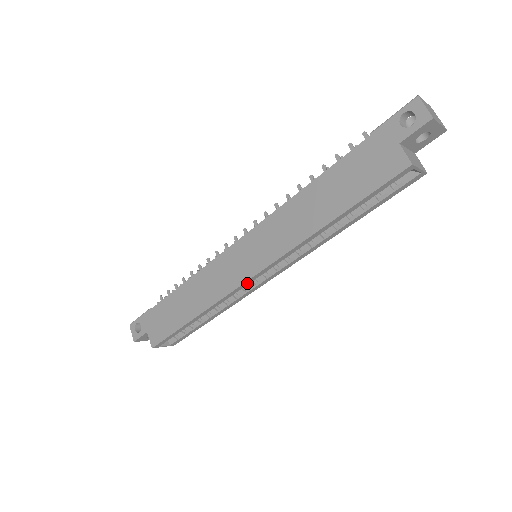
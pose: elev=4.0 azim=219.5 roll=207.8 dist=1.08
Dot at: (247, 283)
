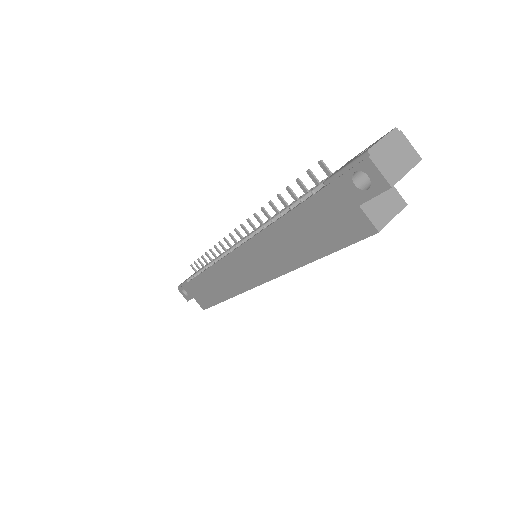
Dot at: occluded
